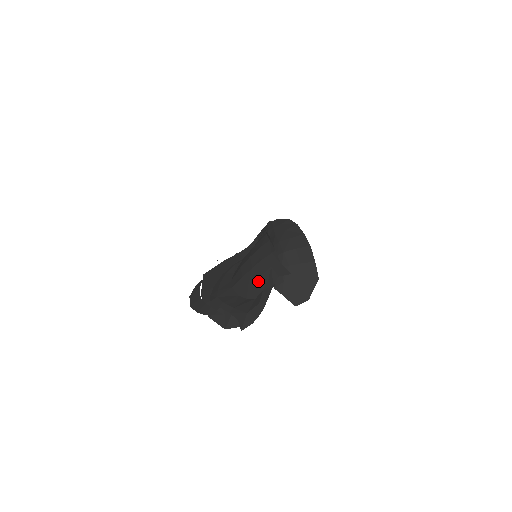
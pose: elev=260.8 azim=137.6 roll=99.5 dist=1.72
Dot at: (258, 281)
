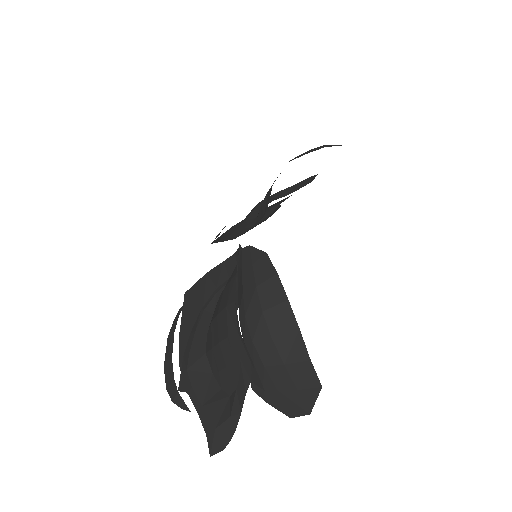
Dot at: (228, 372)
